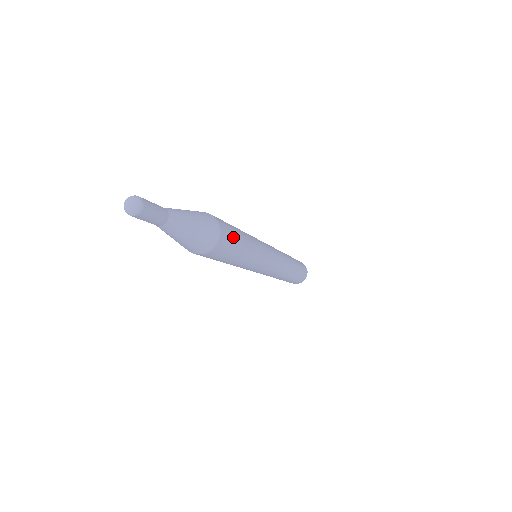
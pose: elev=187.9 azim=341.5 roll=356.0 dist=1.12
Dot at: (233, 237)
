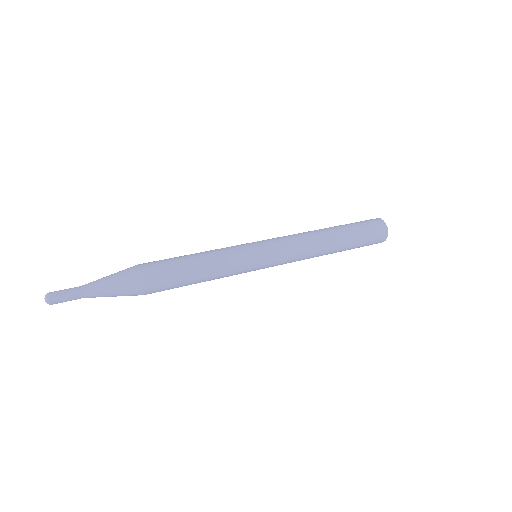
Dot at: (169, 271)
